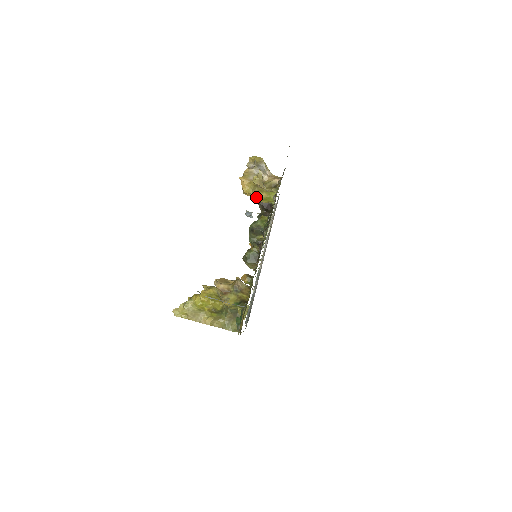
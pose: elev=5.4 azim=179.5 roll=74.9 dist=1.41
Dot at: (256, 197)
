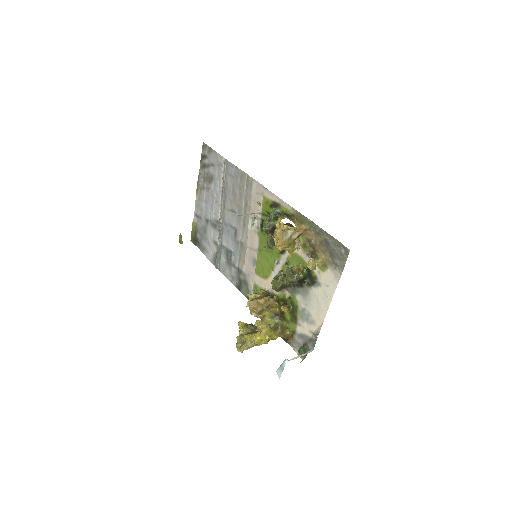
Dot at: occluded
